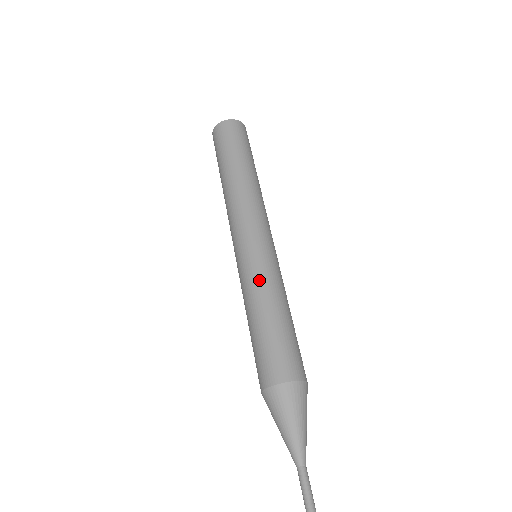
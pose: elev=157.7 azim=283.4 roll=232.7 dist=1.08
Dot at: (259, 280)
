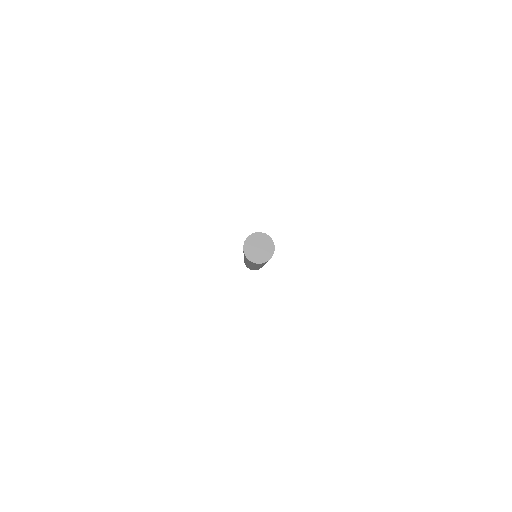
Dot at: occluded
